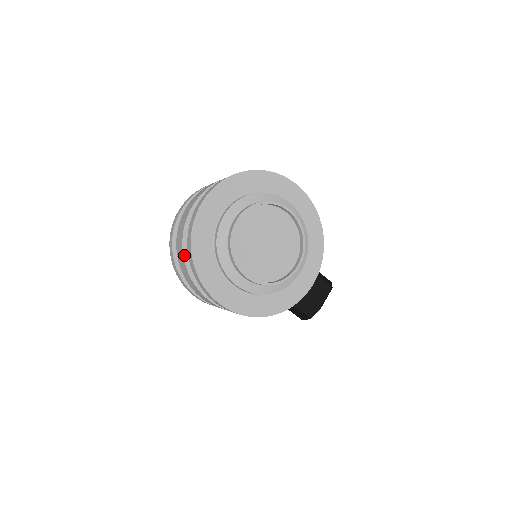
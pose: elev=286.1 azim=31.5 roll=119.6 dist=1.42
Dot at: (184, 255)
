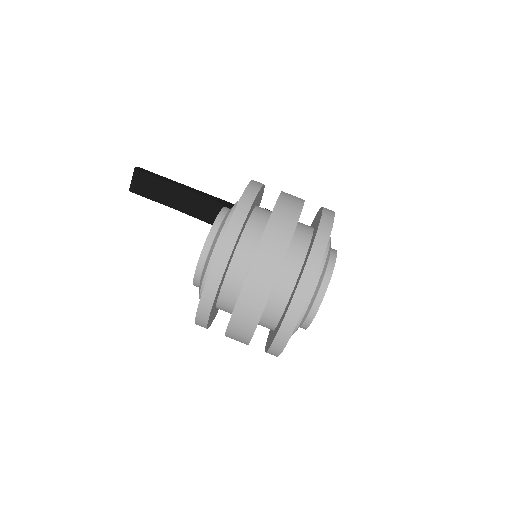
Dot at: occluded
